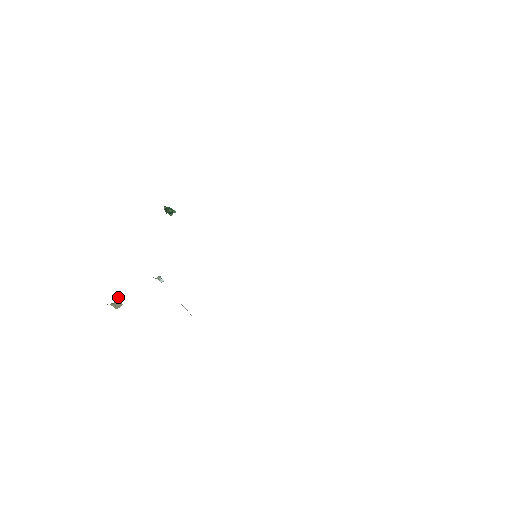
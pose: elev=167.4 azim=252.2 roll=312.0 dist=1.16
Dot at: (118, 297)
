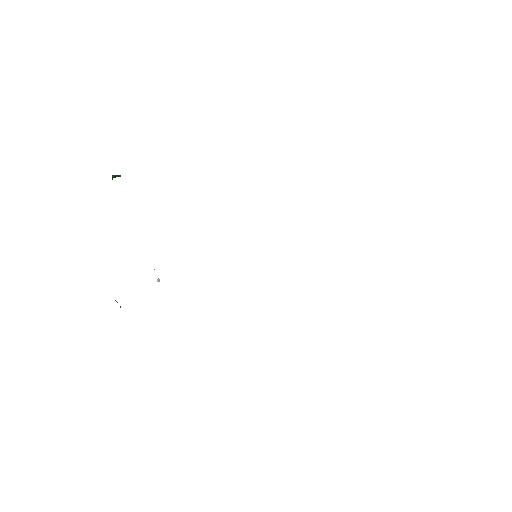
Dot at: occluded
